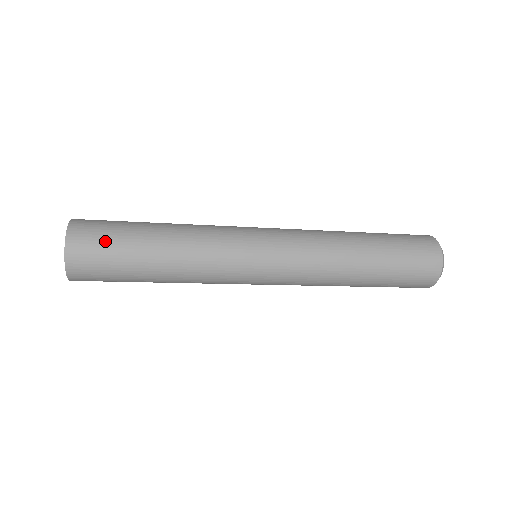
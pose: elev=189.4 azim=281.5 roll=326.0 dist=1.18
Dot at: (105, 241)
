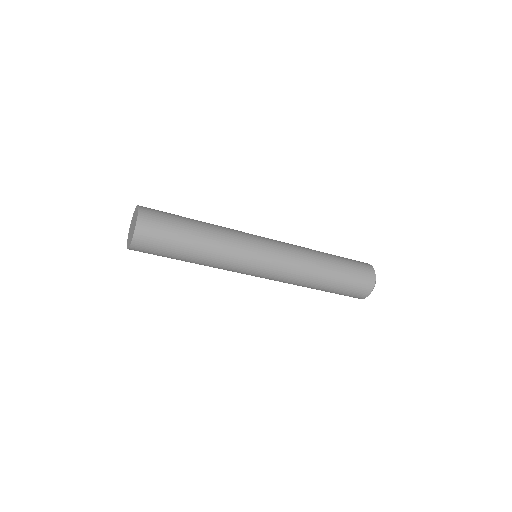
Dot at: (160, 239)
